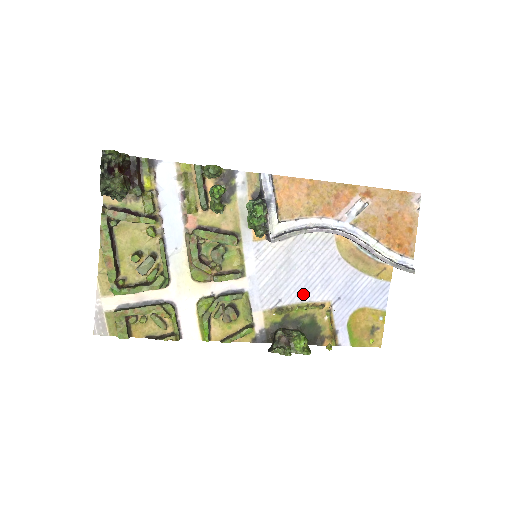
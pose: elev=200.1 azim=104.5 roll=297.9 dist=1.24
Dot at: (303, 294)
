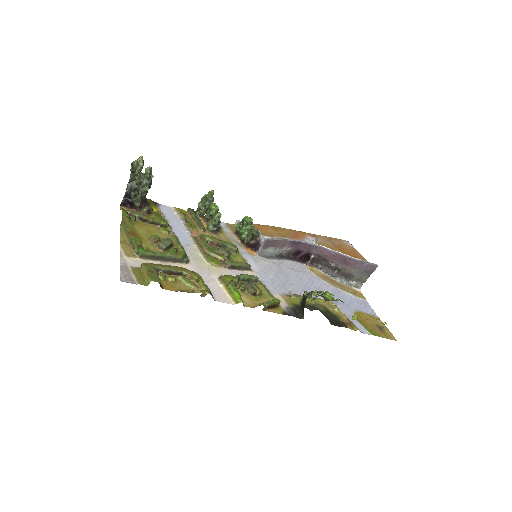
Dot at: occluded
